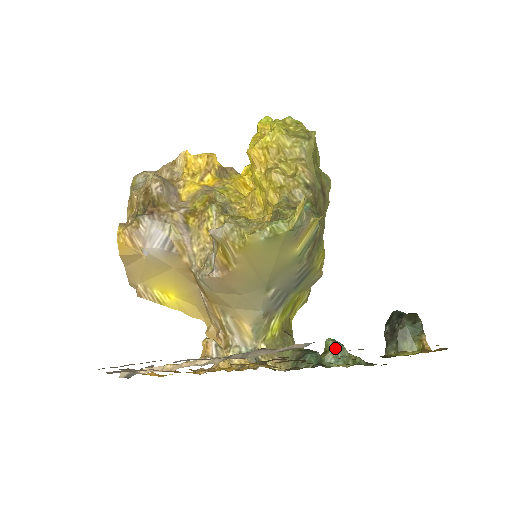
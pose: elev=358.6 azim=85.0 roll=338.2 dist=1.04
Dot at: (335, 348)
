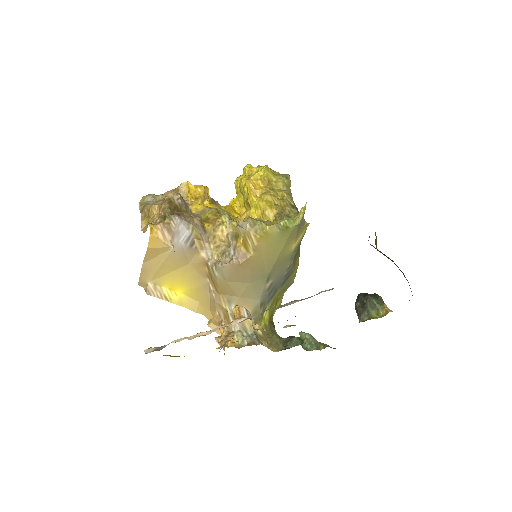
Dot at: (308, 338)
